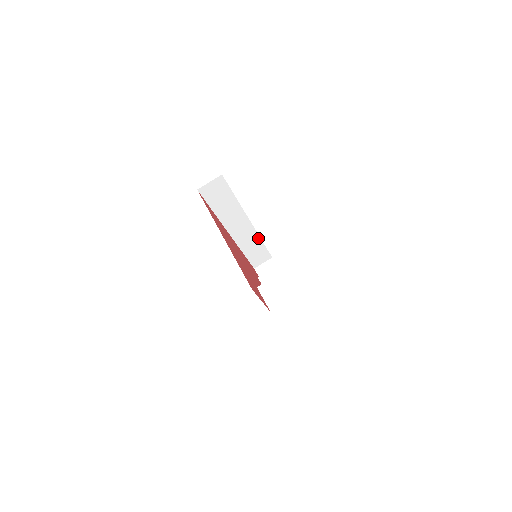
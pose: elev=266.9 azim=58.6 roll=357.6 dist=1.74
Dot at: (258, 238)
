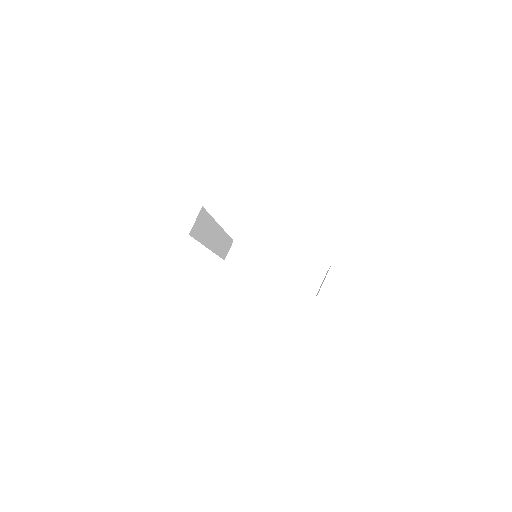
Dot at: (225, 235)
